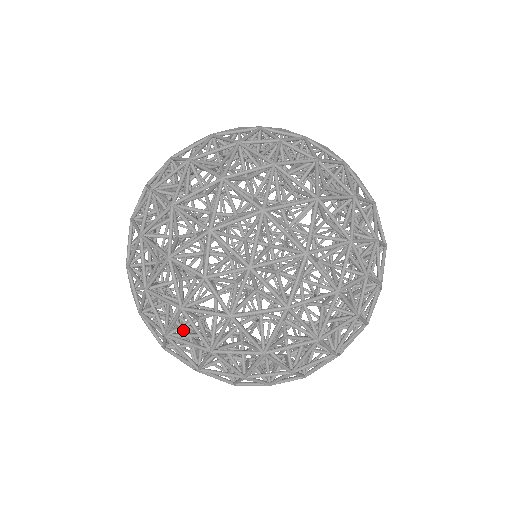
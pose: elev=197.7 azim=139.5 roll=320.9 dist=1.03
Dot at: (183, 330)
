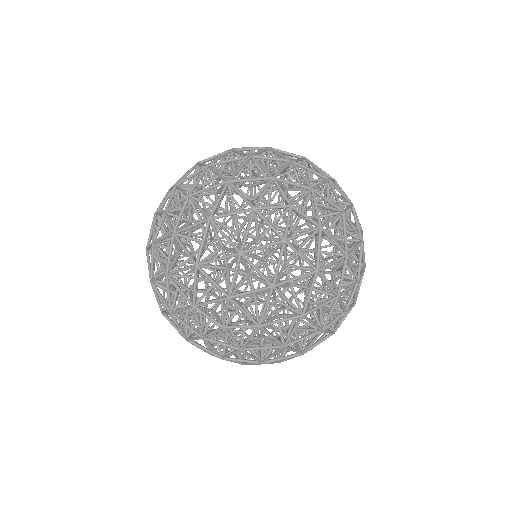
Dot at: (197, 325)
